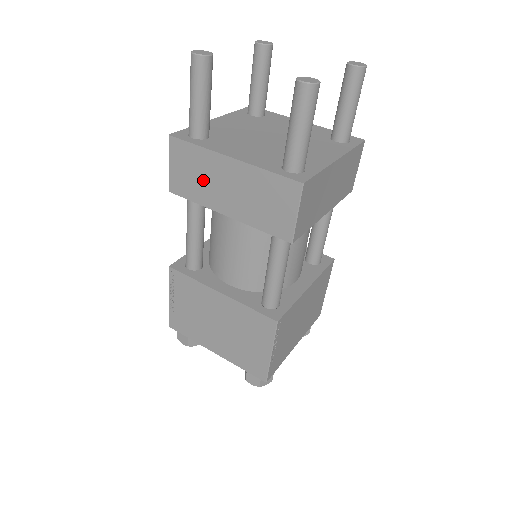
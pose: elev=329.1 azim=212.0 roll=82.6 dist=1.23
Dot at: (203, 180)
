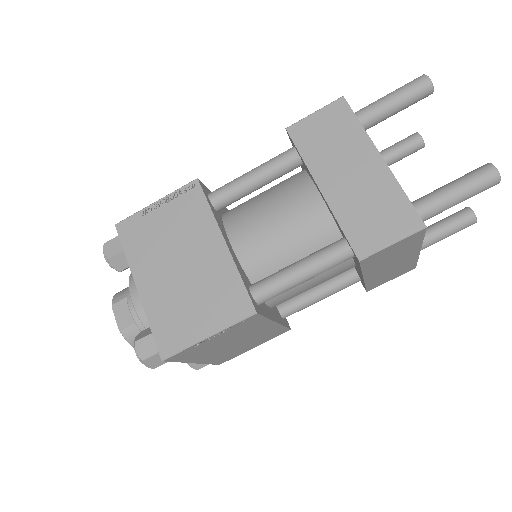
Dot at: (333, 149)
